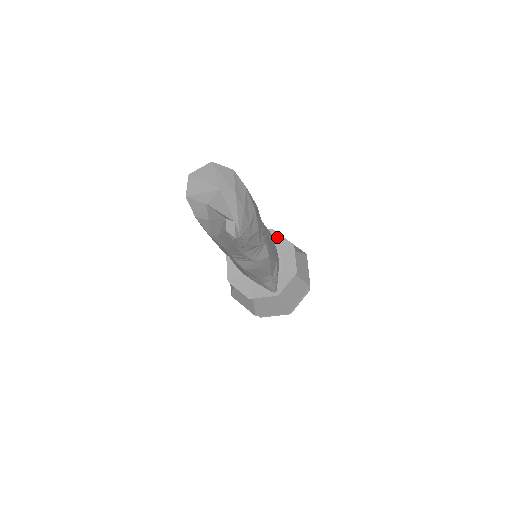
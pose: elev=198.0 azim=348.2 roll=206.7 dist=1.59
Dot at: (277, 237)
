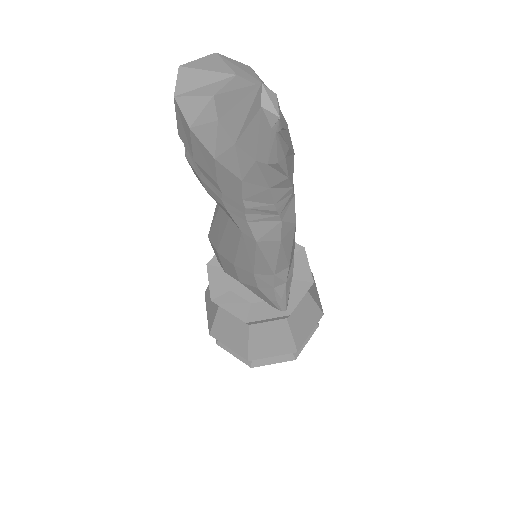
Dot at: occluded
